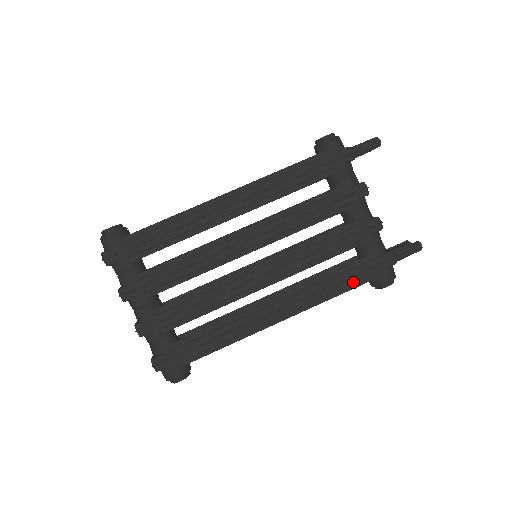
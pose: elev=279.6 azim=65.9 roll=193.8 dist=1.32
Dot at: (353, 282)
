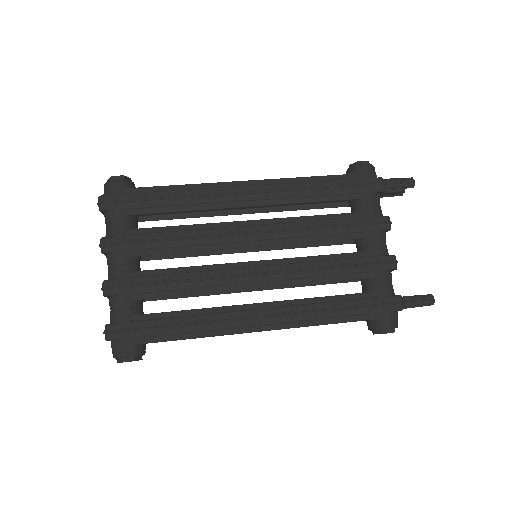
Dot at: (351, 314)
